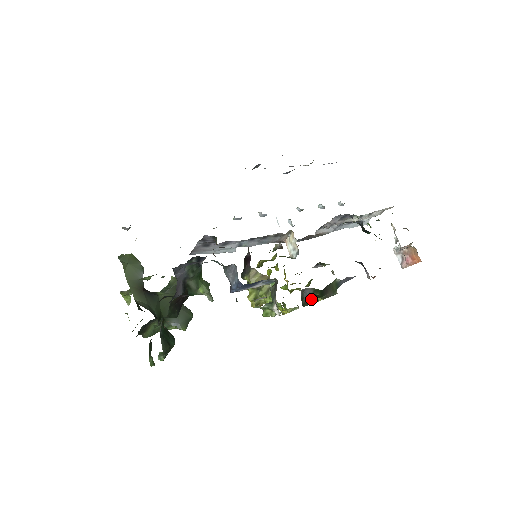
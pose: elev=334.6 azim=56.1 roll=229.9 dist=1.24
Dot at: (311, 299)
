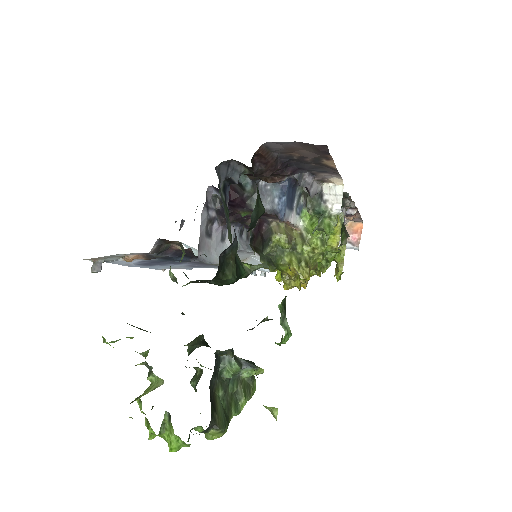
Dot at: occluded
